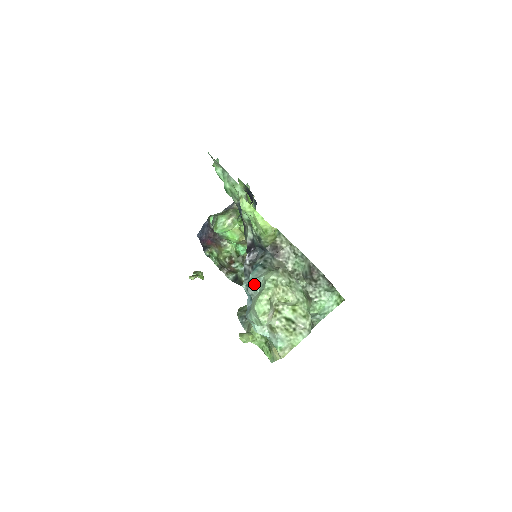
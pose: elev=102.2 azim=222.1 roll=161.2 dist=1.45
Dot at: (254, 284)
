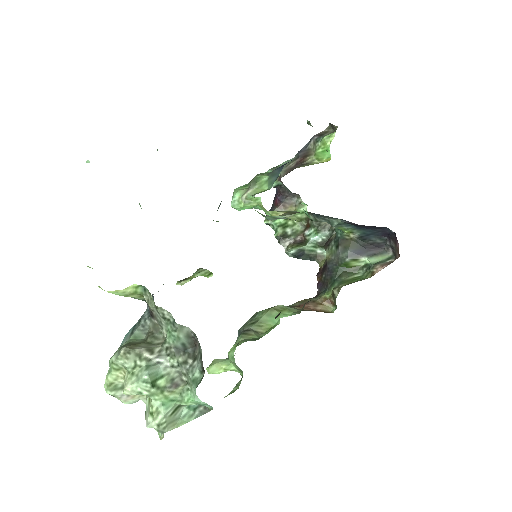
Dot at: occluded
